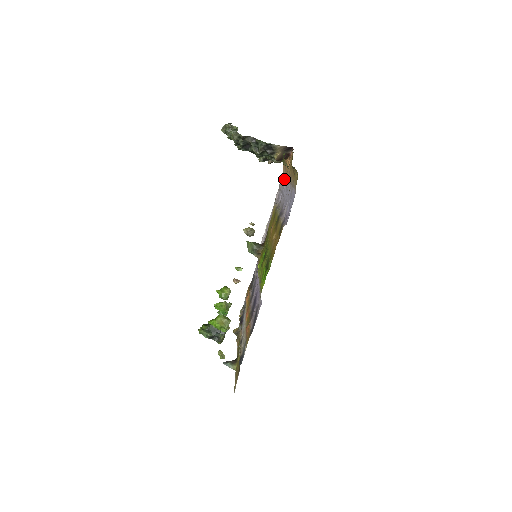
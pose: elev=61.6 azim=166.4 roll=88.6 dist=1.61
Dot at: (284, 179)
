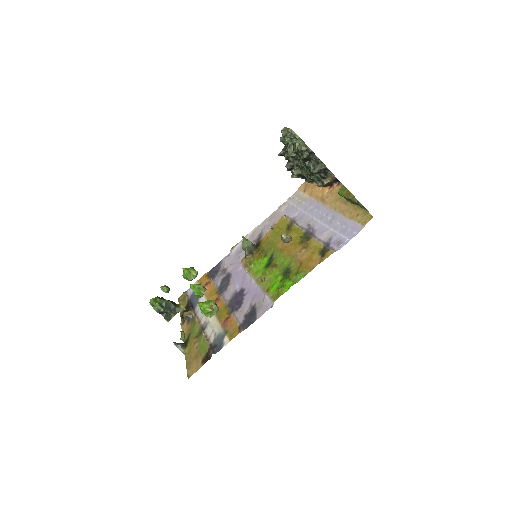
Dot at: (306, 199)
